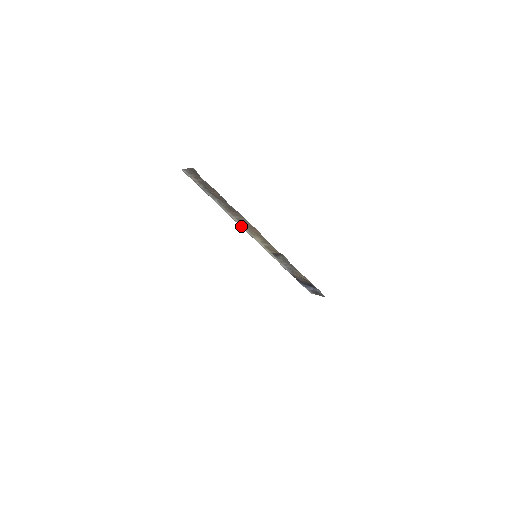
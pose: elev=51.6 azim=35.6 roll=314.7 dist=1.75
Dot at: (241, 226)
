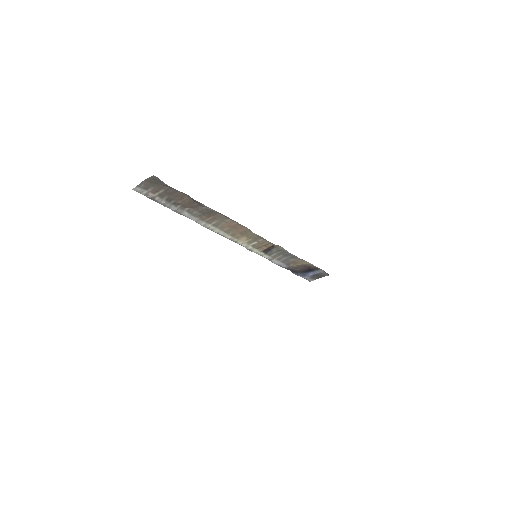
Dot at: (220, 234)
